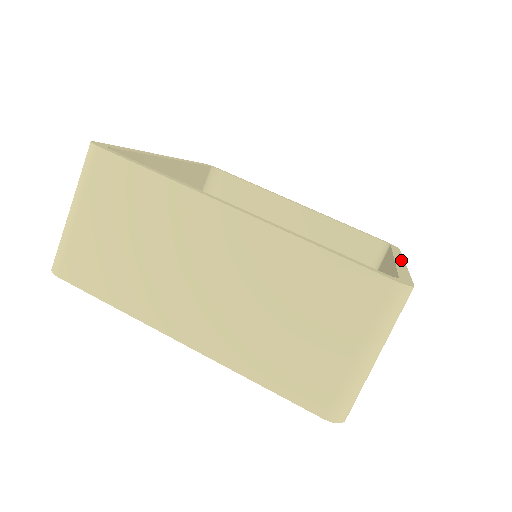
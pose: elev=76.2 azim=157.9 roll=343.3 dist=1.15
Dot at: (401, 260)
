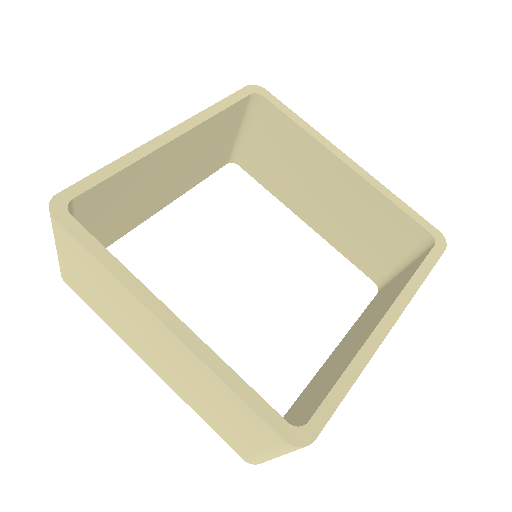
Dot at: (389, 324)
